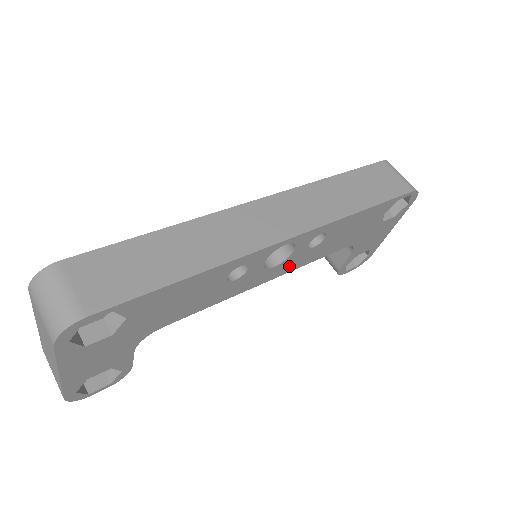
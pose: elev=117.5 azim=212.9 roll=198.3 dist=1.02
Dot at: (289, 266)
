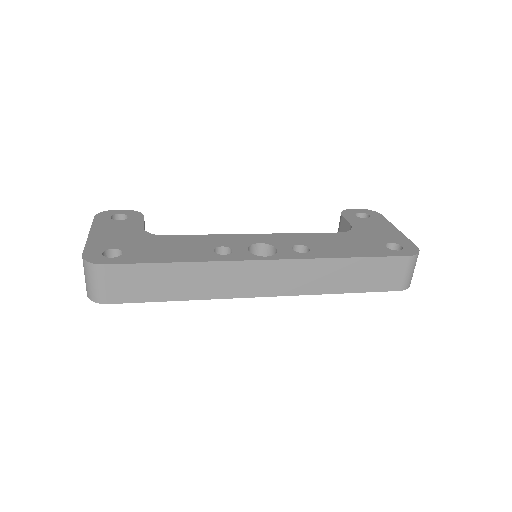
Dot at: occluded
